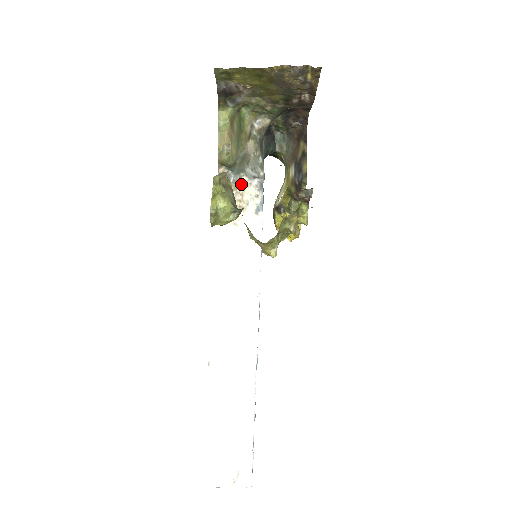
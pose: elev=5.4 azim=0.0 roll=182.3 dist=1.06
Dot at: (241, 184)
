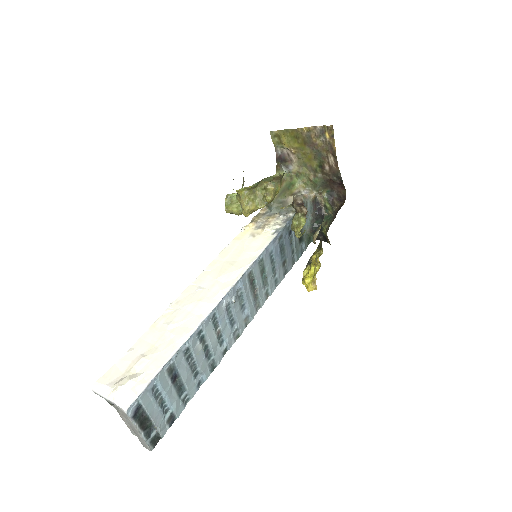
Dot at: (273, 218)
